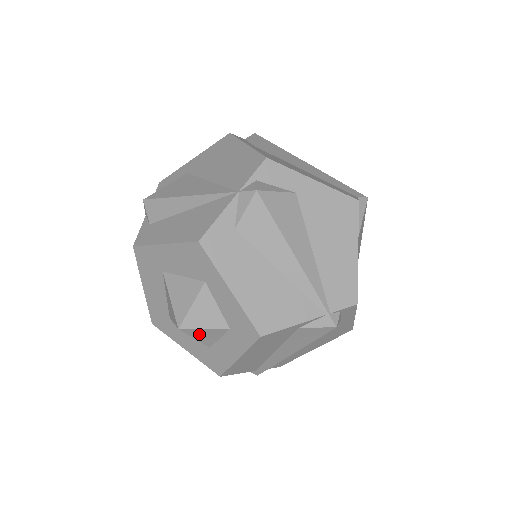
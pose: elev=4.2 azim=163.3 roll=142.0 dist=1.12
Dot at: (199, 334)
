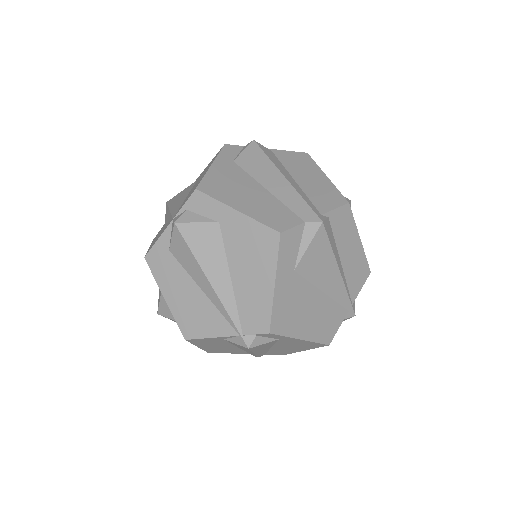
Dot at: (173, 320)
